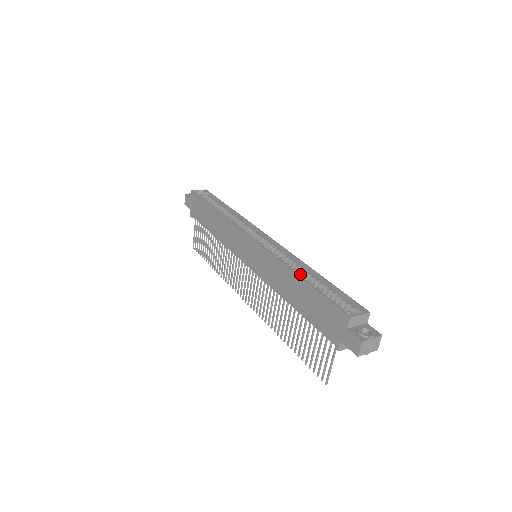
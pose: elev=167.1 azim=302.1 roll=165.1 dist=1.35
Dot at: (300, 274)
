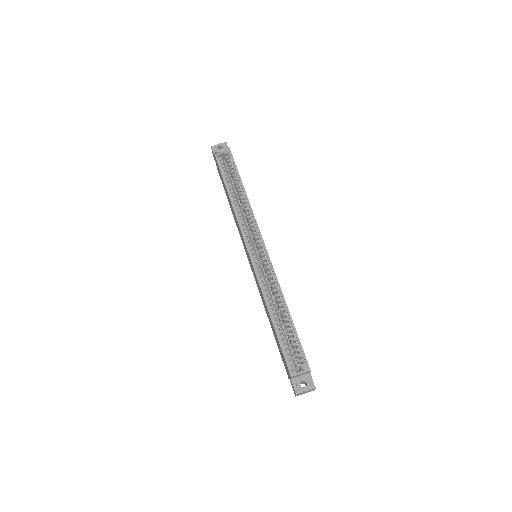
Dot at: (278, 302)
